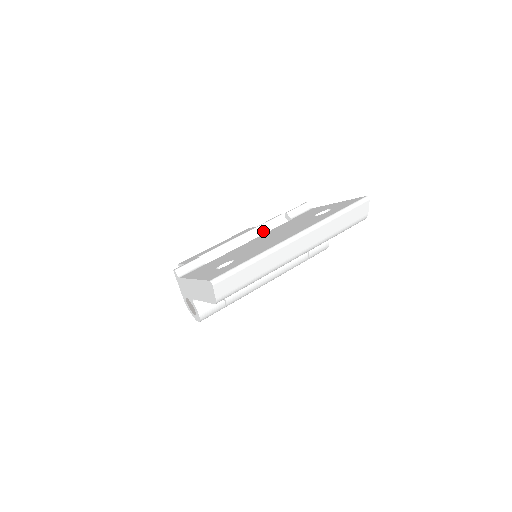
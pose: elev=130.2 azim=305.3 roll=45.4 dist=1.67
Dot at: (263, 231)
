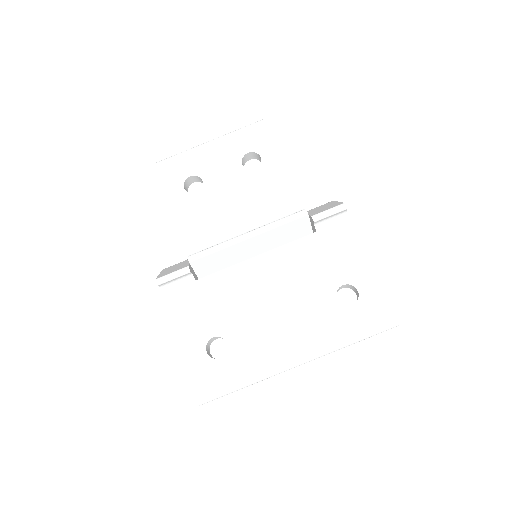
Dot at: (275, 235)
